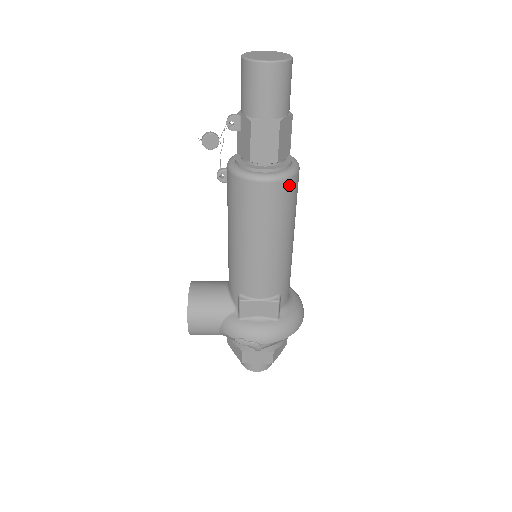
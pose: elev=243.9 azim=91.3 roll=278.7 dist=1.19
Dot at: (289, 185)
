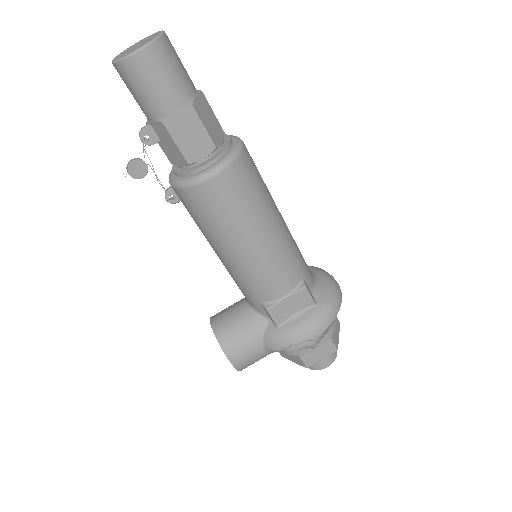
Dot at: (242, 164)
